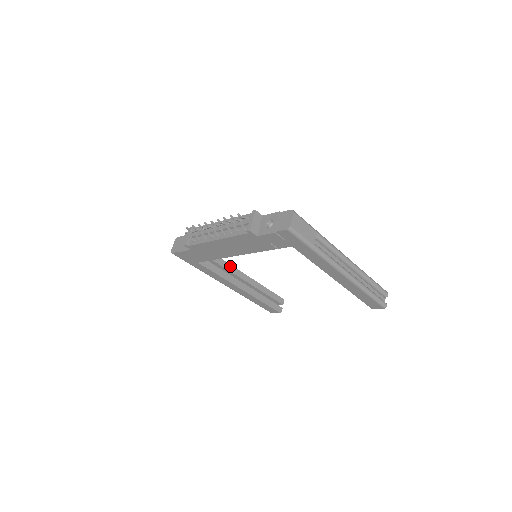
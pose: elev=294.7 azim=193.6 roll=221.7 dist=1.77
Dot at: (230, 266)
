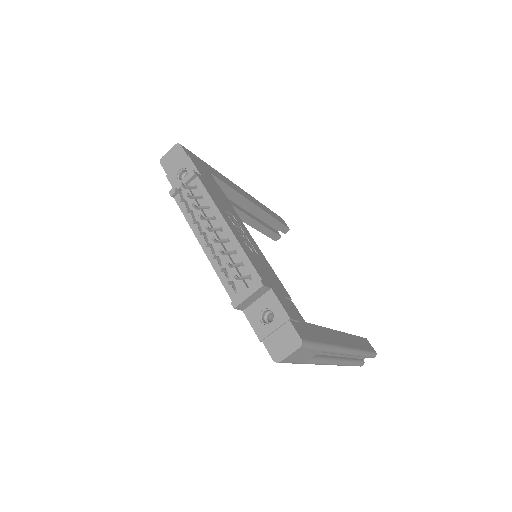
Dot at: (239, 195)
